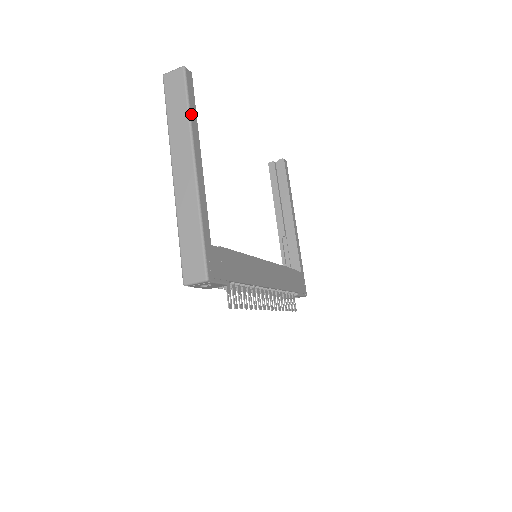
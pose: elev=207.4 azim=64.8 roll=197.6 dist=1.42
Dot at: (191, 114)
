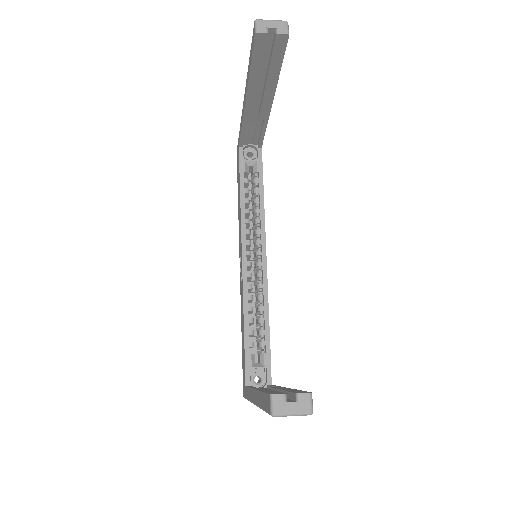
Dot at: occluded
